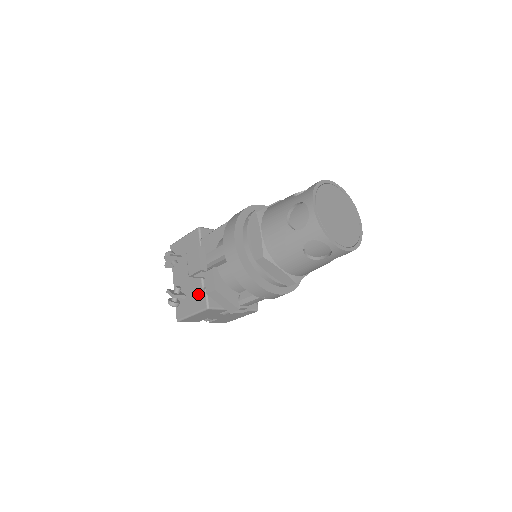
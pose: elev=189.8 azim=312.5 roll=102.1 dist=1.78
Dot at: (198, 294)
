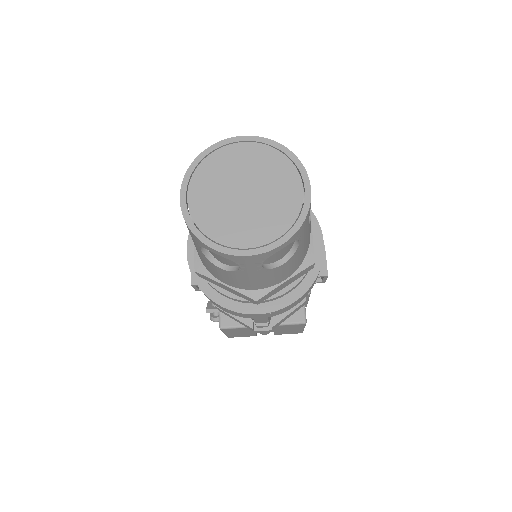
Dot at: occluded
